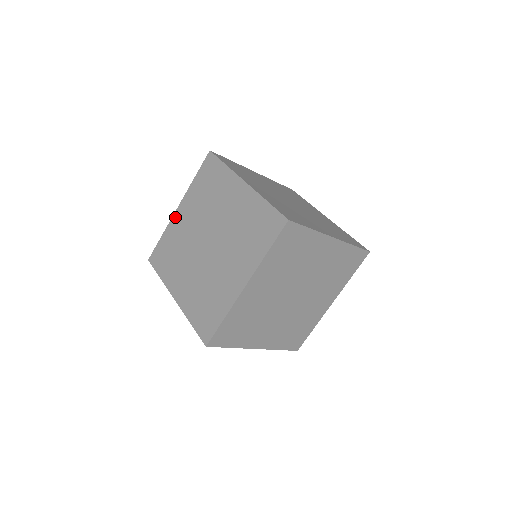
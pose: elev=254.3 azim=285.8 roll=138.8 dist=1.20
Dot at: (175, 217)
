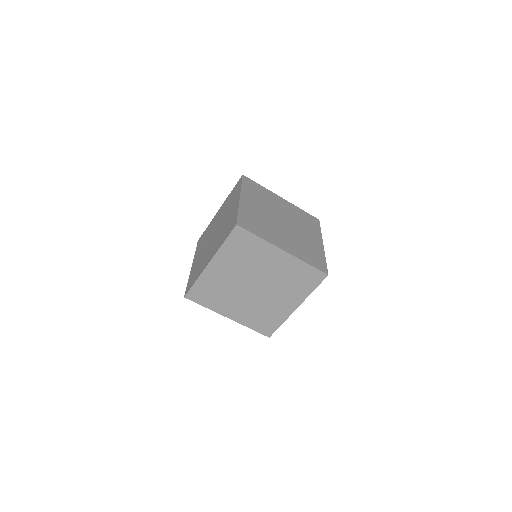
Dot at: (192, 268)
